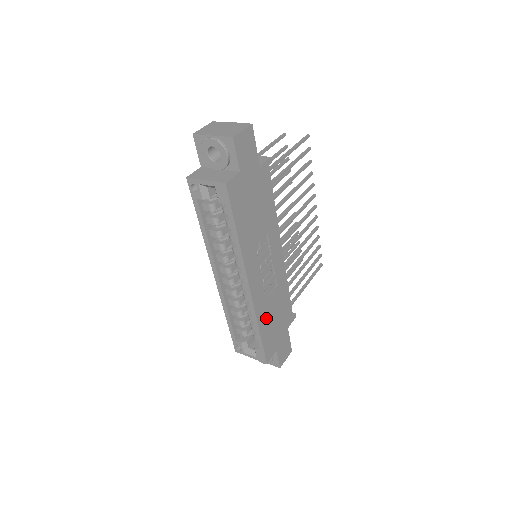
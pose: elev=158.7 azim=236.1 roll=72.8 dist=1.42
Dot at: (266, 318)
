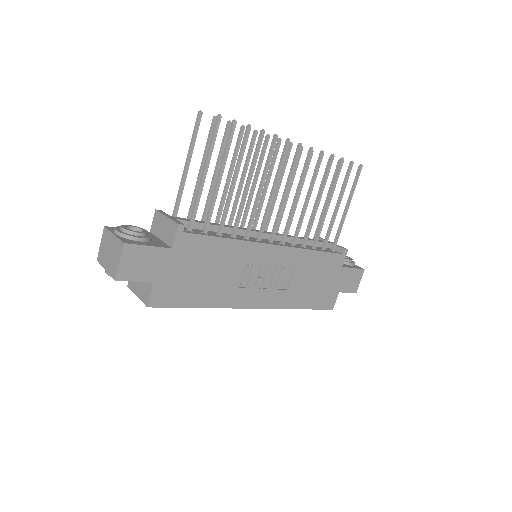
Dot at: (301, 295)
